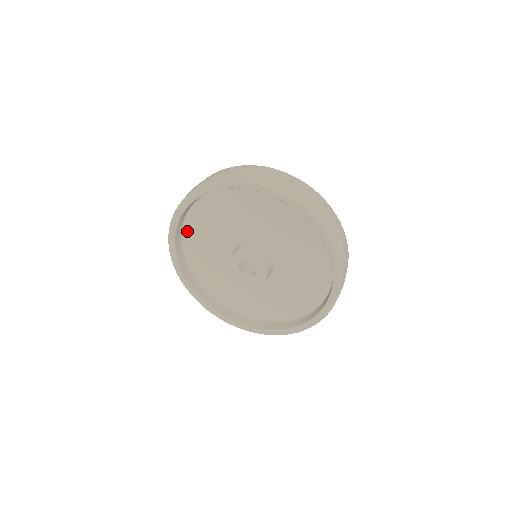
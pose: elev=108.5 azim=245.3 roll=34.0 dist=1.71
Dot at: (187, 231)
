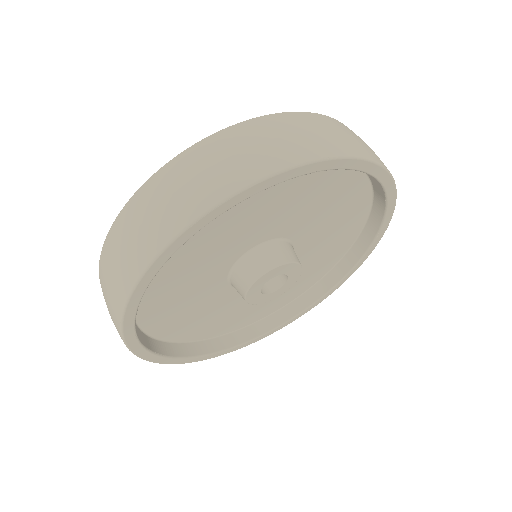
Dot at: (148, 323)
